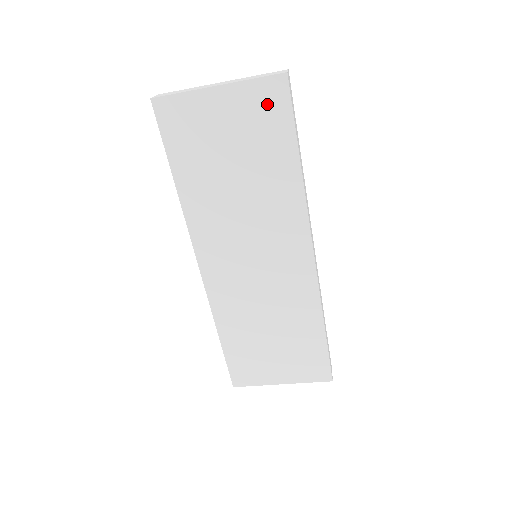
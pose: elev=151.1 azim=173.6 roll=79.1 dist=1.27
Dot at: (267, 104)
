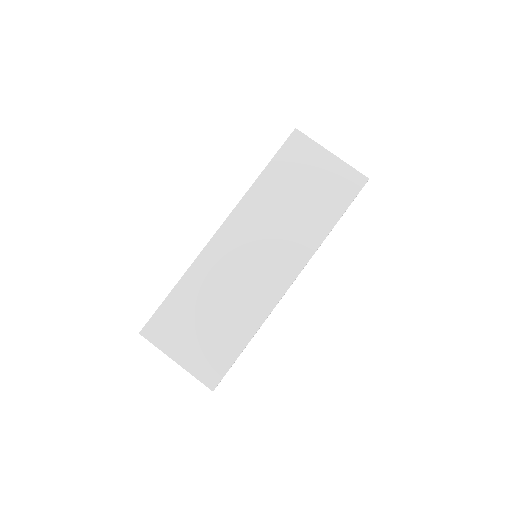
Dot at: (347, 183)
